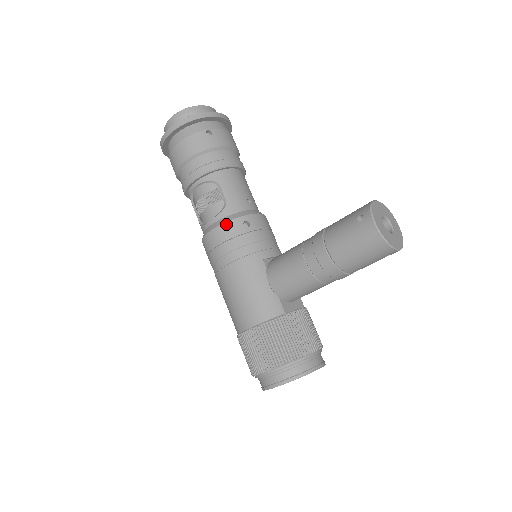
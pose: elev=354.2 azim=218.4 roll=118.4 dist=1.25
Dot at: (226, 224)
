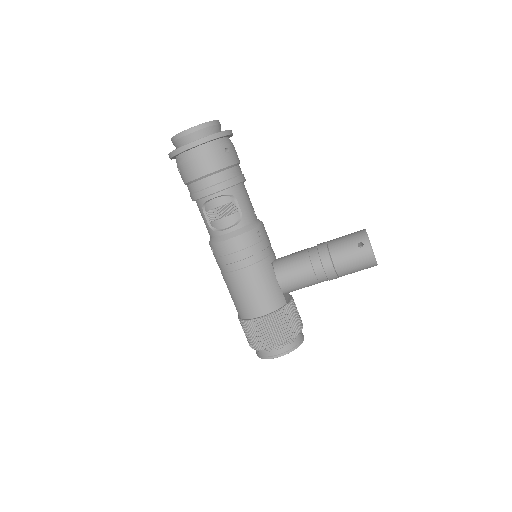
Dot at: (245, 234)
